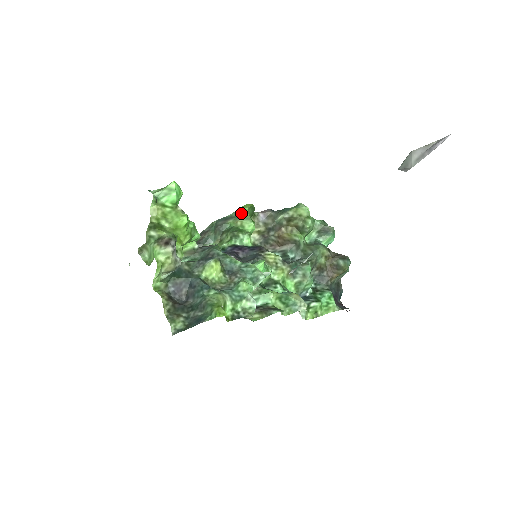
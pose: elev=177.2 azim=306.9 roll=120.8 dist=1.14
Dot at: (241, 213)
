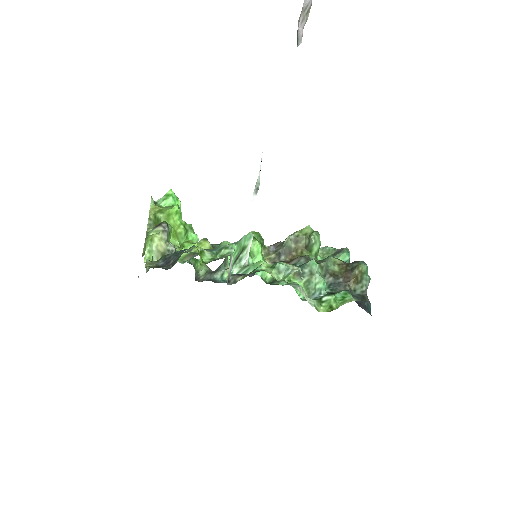
Dot at: occluded
